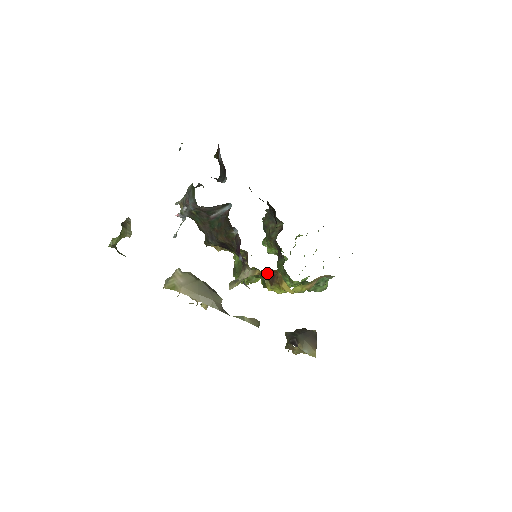
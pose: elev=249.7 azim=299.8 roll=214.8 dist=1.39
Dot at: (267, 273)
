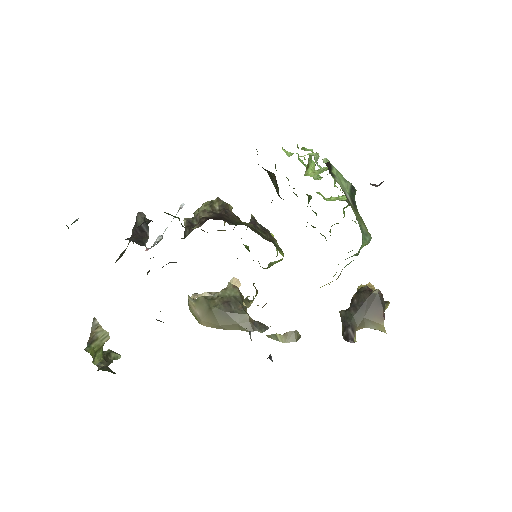
Dot at: occluded
